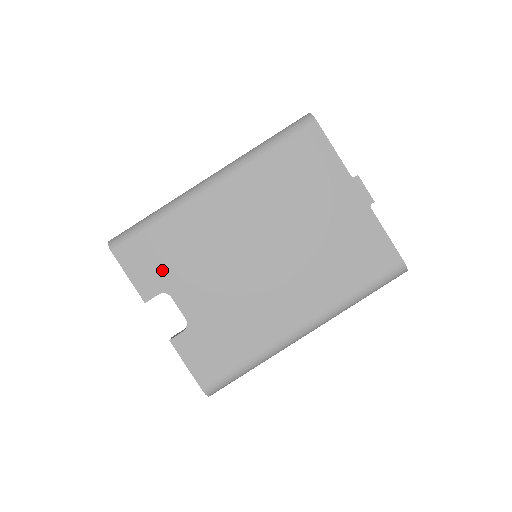
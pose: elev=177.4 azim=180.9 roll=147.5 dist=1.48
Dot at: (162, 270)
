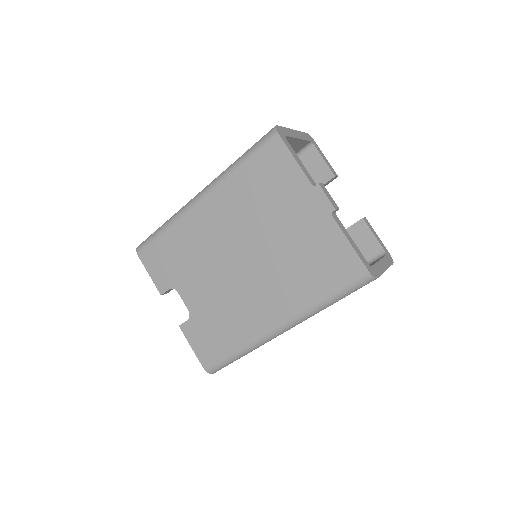
Dot at: (170, 270)
